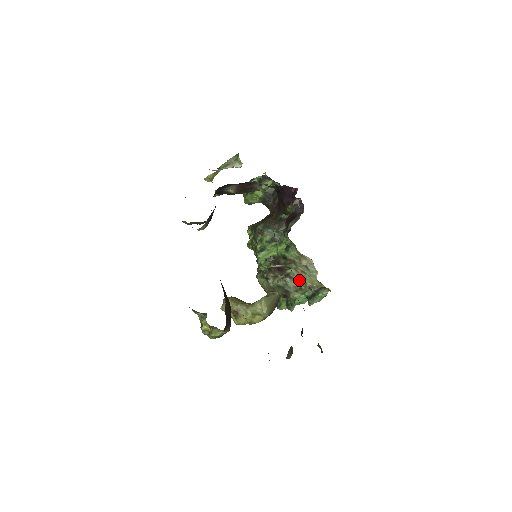
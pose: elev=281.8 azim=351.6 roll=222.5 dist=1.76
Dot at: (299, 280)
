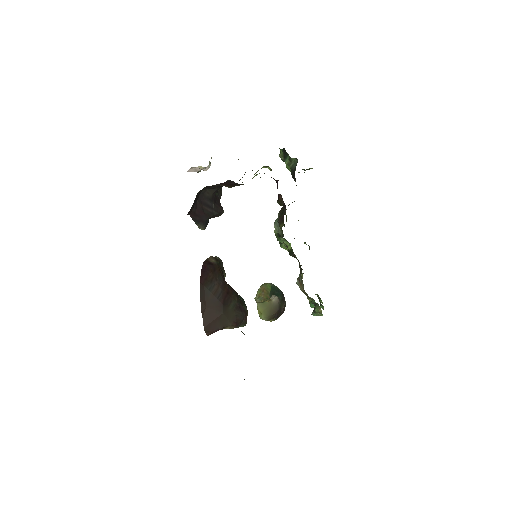
Dot at: (302, 286)
